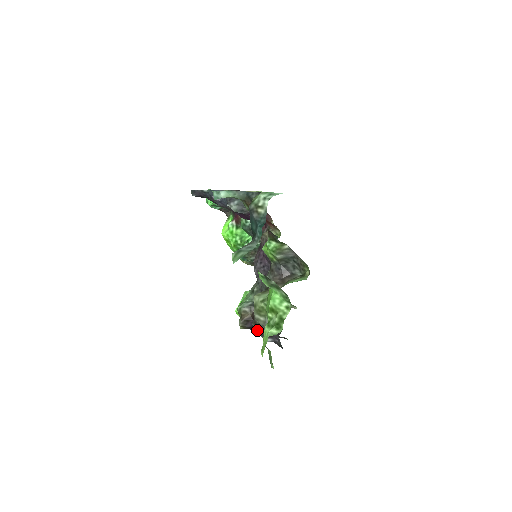
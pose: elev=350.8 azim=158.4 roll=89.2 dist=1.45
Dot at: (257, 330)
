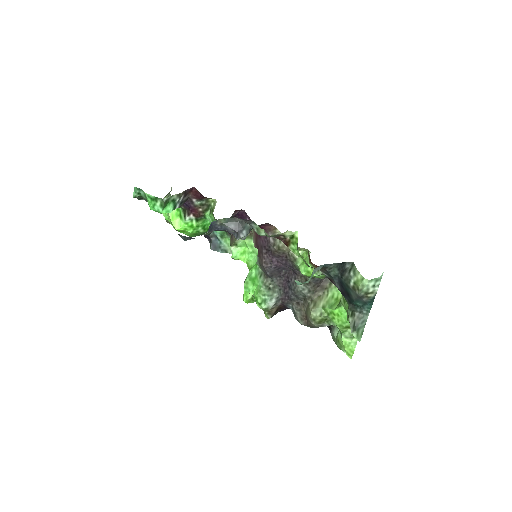
Dot at: occluded
